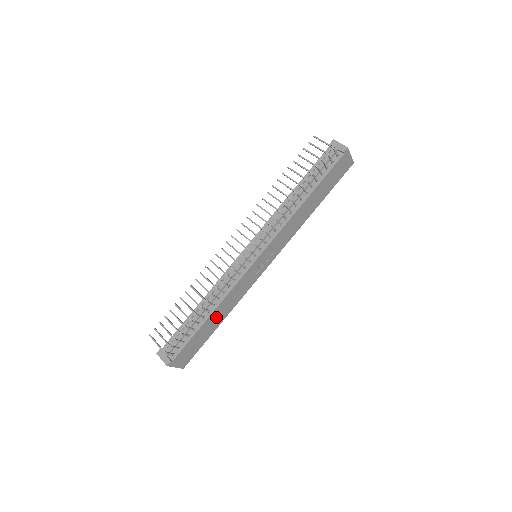
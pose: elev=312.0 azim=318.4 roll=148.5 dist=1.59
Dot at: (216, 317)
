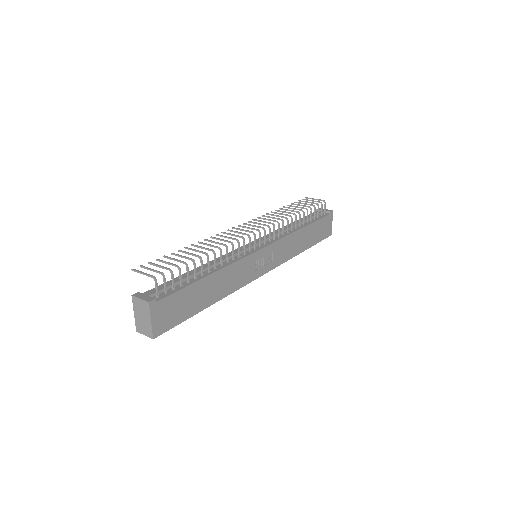
Dot at: (212, 287)
